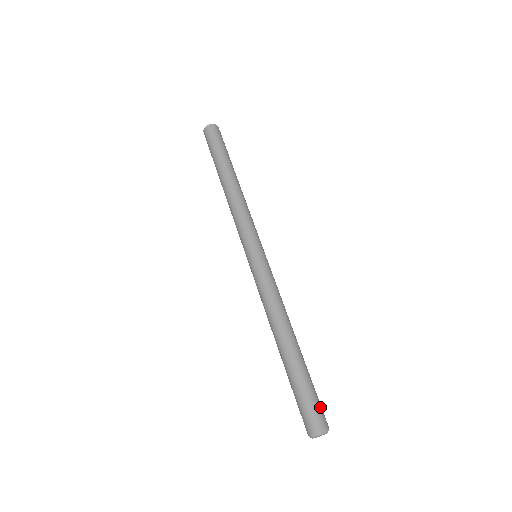
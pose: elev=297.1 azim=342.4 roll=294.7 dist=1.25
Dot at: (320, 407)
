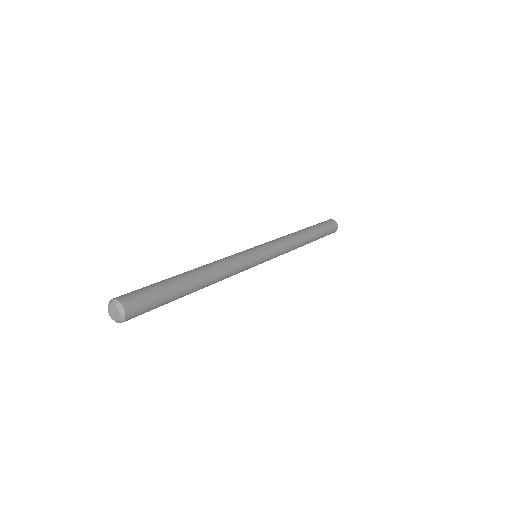
Dot at: (145, 307)
